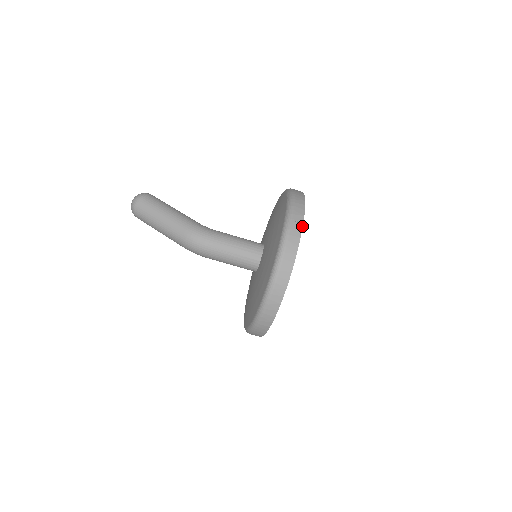
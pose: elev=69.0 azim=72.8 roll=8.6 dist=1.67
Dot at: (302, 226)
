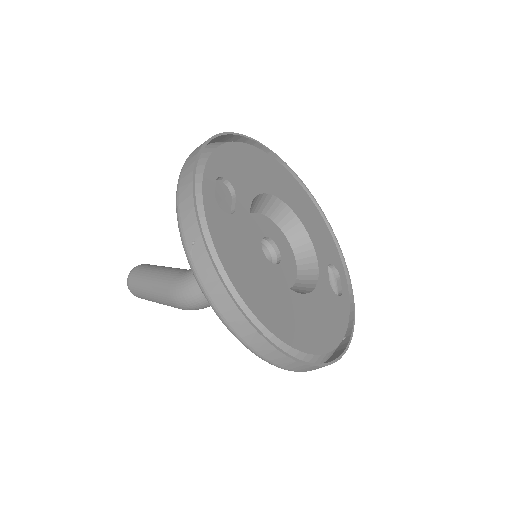
Dot at: (203, 243)
